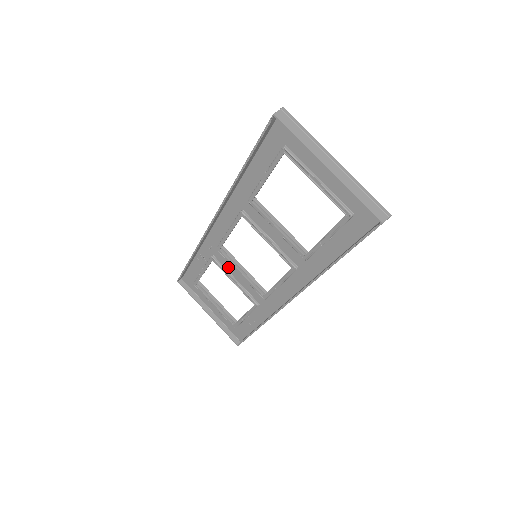
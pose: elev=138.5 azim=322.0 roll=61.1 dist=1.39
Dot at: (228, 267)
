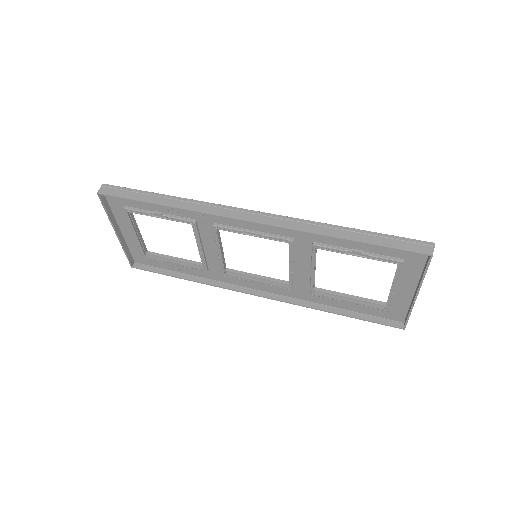
Dot at: (206, 237)
